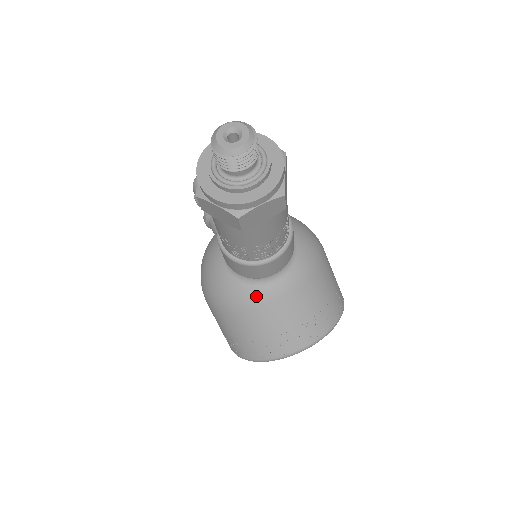
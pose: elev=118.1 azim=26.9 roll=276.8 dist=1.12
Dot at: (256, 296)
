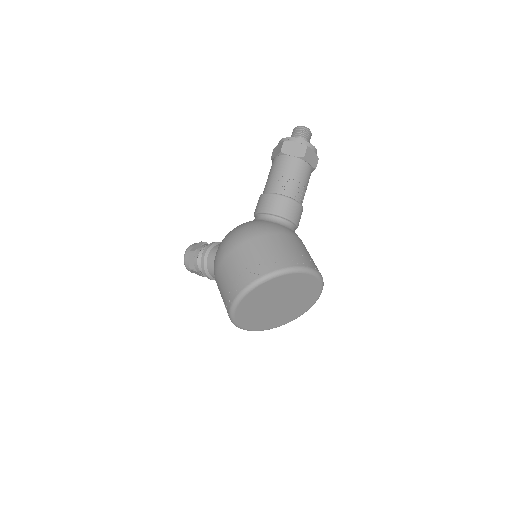
Dot at: (284, 229)
